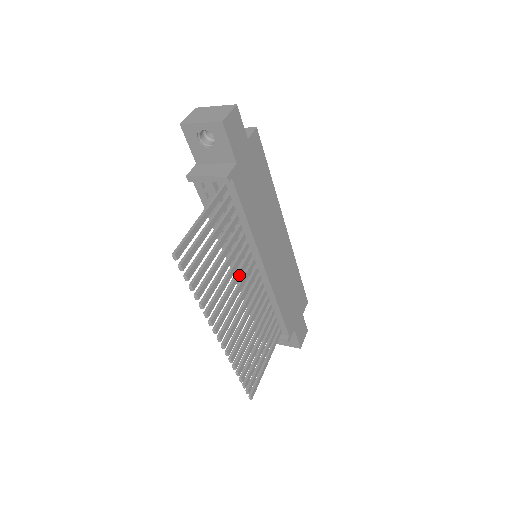
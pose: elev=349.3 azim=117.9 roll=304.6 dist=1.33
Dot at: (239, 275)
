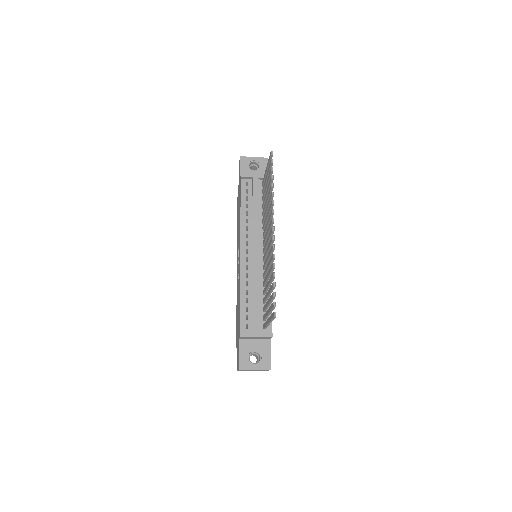
Dot at: occluded
